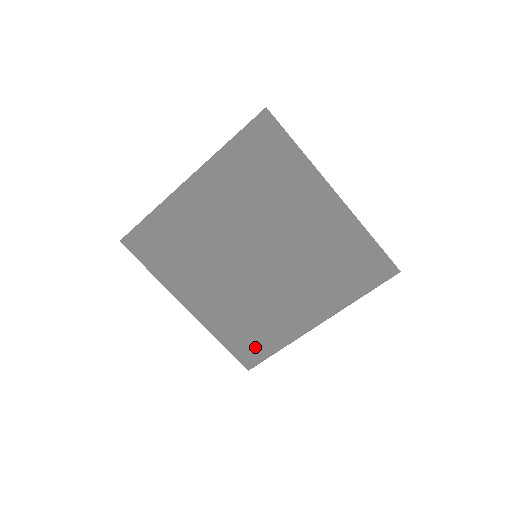
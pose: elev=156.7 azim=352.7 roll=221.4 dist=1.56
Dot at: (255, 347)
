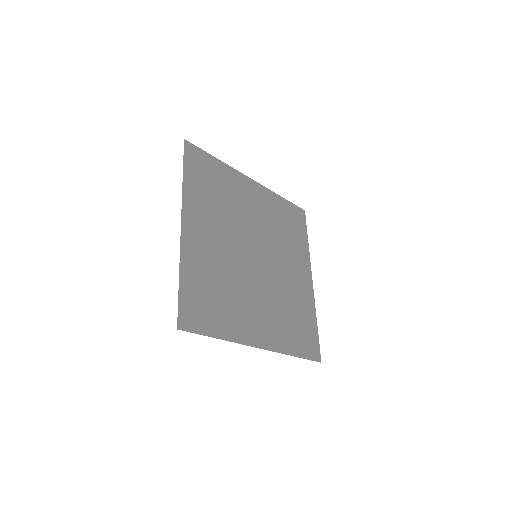
Dot at: (308, 336)
